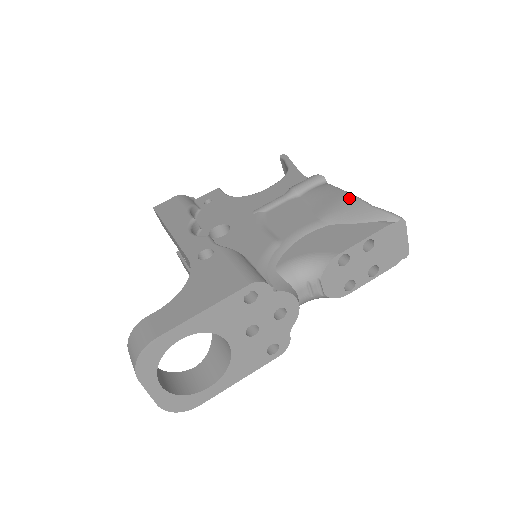
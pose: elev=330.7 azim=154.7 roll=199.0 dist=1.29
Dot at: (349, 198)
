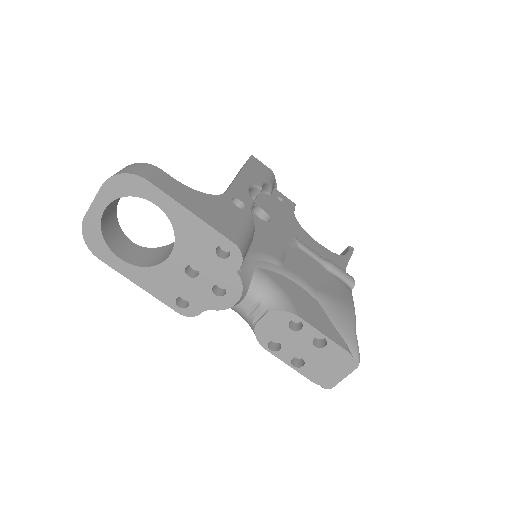
Dot at: (351, 309)
